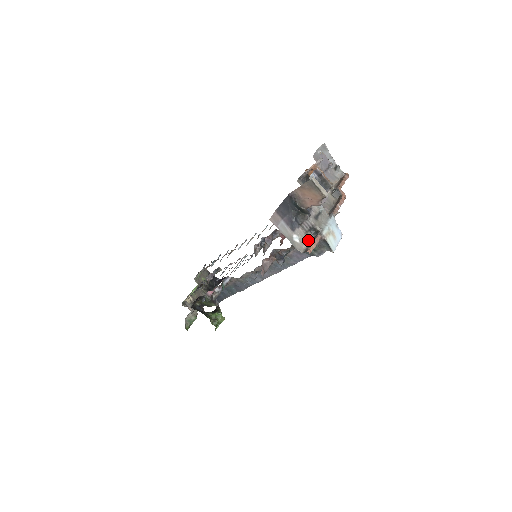
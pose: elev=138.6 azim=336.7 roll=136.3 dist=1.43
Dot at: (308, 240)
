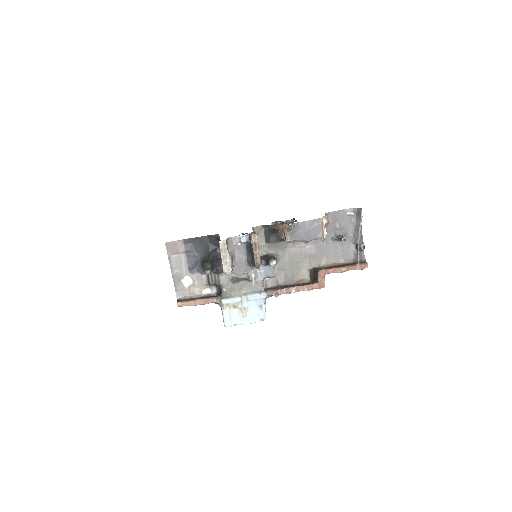
Dot at: (203, 293)
